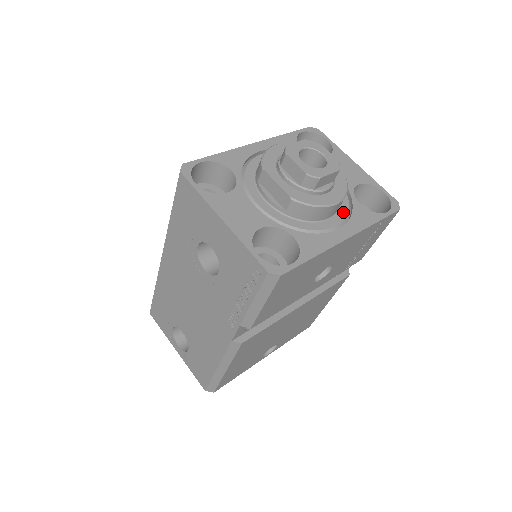
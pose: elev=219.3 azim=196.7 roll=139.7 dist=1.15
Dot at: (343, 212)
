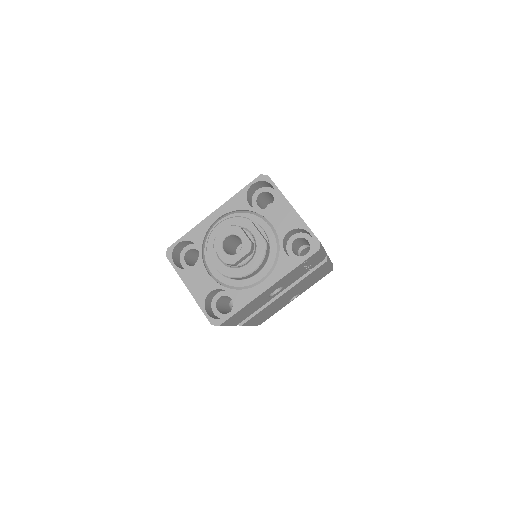
Dot at: (270, 265)
